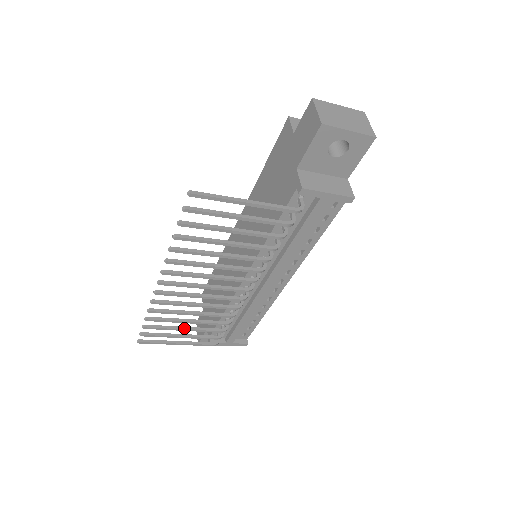
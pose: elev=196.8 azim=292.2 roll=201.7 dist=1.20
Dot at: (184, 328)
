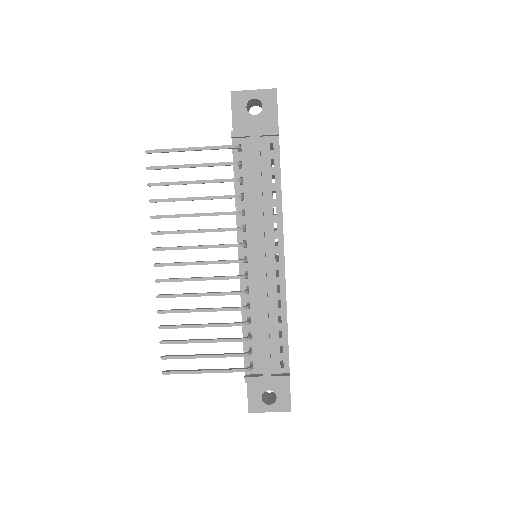
Dot at: (201, 339)
